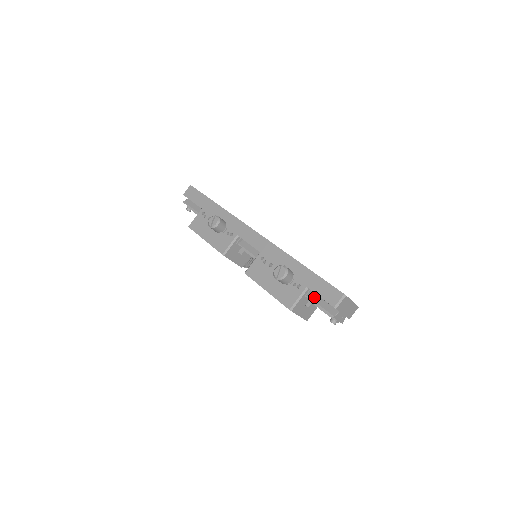
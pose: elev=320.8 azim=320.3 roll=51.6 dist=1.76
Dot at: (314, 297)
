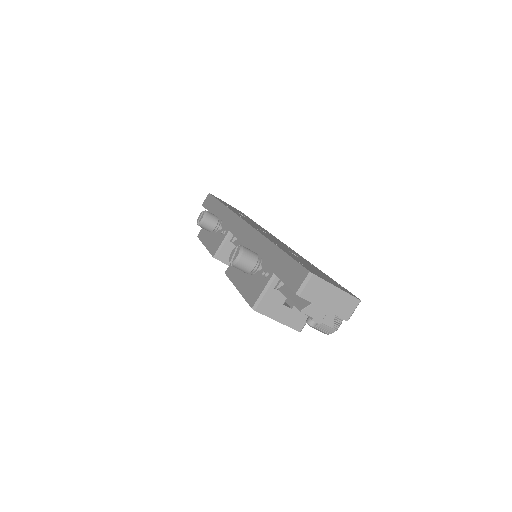
Dot at: (287, 288)
